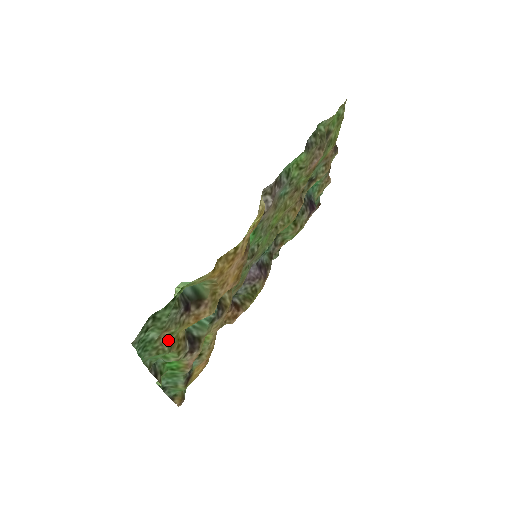
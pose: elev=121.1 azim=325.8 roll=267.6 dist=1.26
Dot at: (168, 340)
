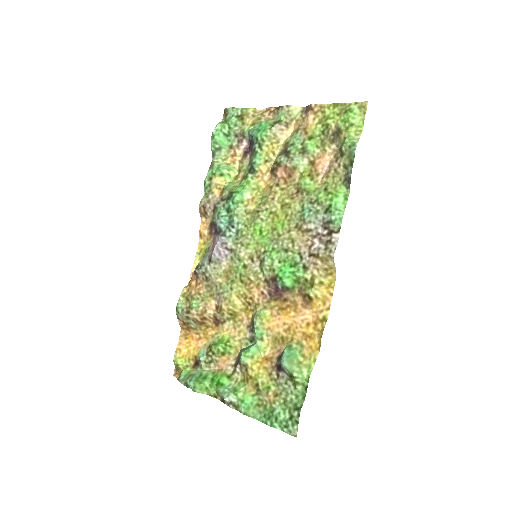
Dot at: (263, 392)
